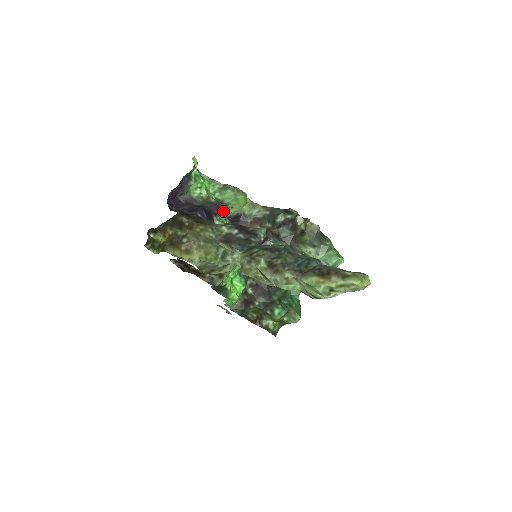
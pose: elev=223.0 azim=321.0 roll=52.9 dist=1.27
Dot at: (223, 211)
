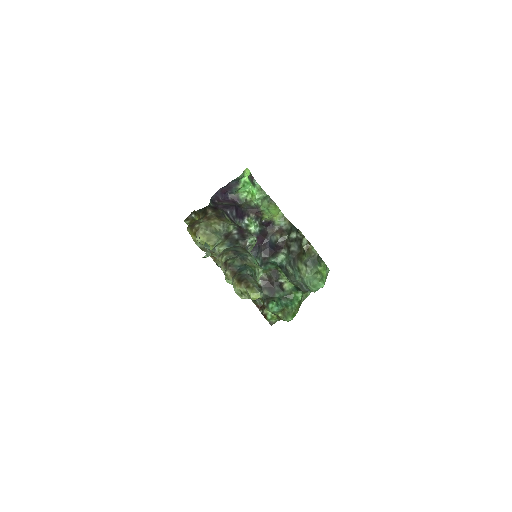
Dot at: (257, 215)
